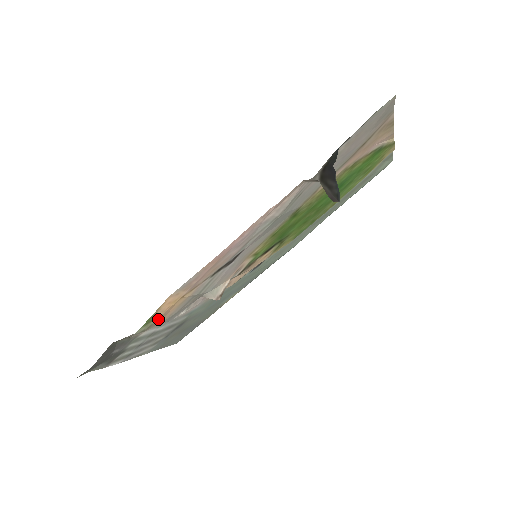
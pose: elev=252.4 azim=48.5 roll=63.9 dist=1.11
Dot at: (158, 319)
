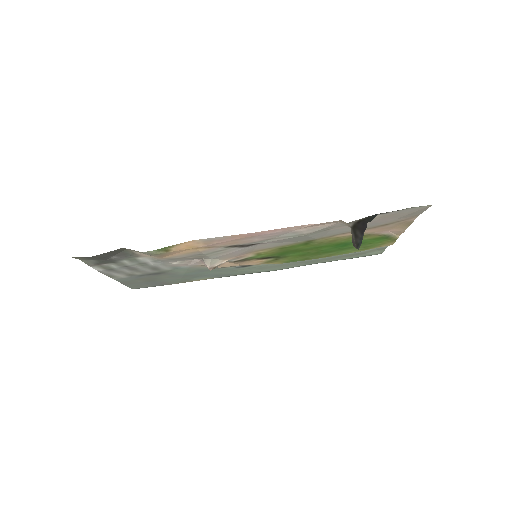
Dot at: (167, 253)
